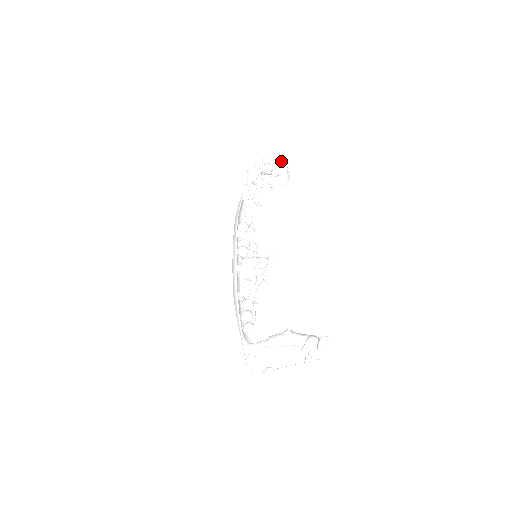
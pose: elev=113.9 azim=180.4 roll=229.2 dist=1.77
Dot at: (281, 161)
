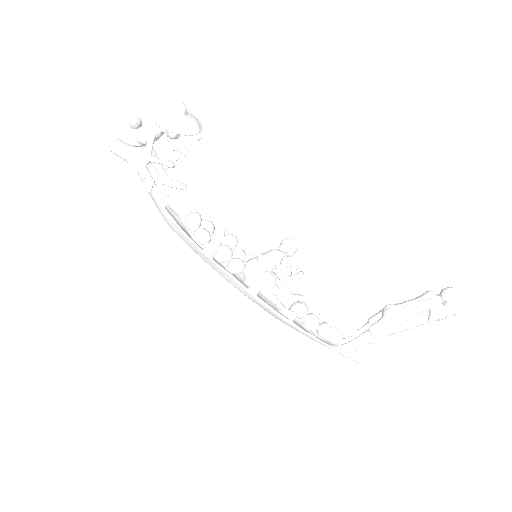
Dot at: (173, 112)
